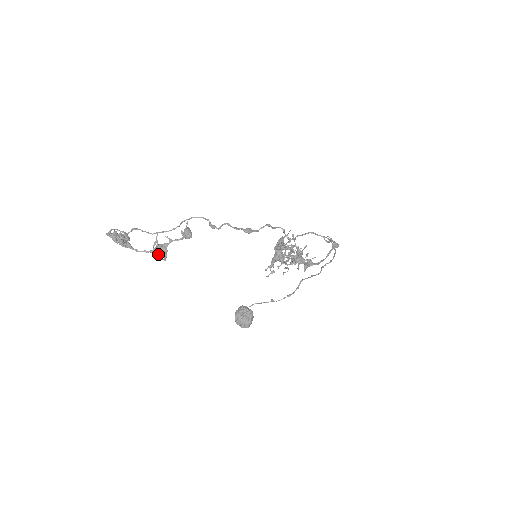
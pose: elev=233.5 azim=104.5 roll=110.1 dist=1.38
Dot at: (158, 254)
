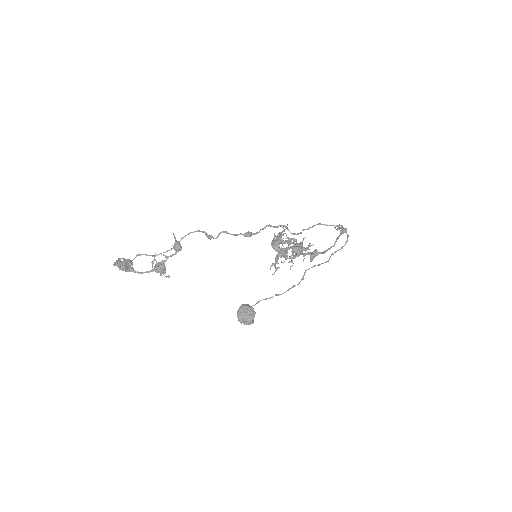
Dot at: (158, 272)
